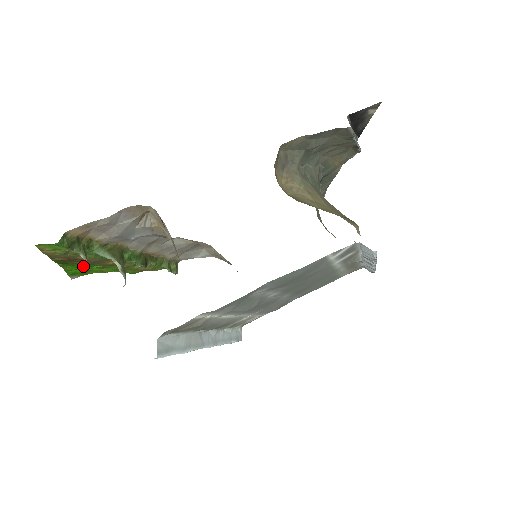
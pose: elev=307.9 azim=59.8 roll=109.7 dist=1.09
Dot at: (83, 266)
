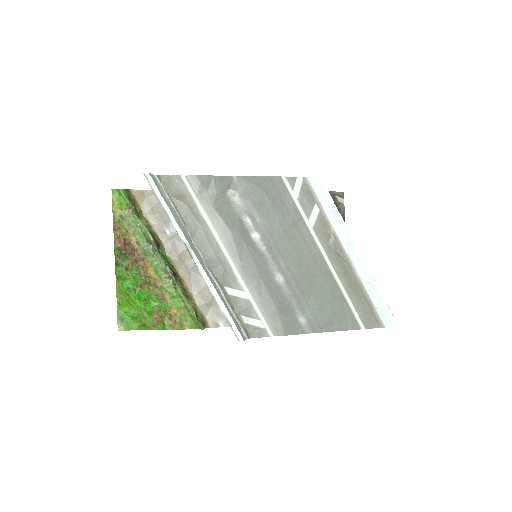
Dot at: (131, 286)
